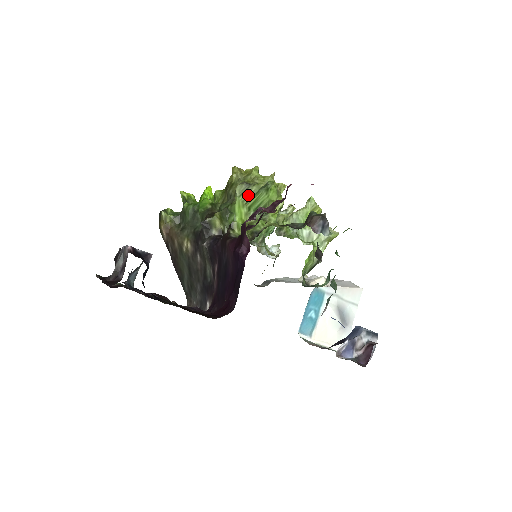
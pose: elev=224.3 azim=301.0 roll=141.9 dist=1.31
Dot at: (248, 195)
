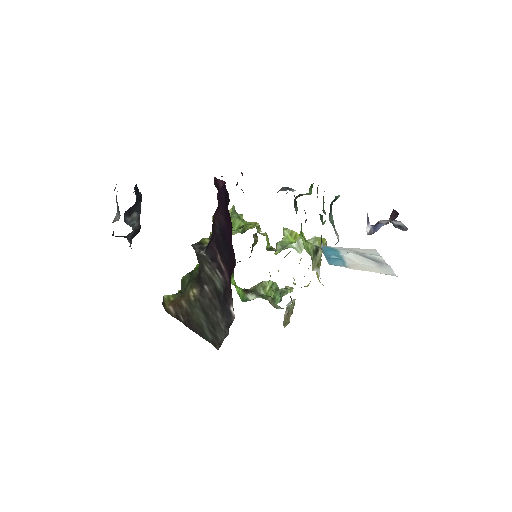
Dot at: occluded
